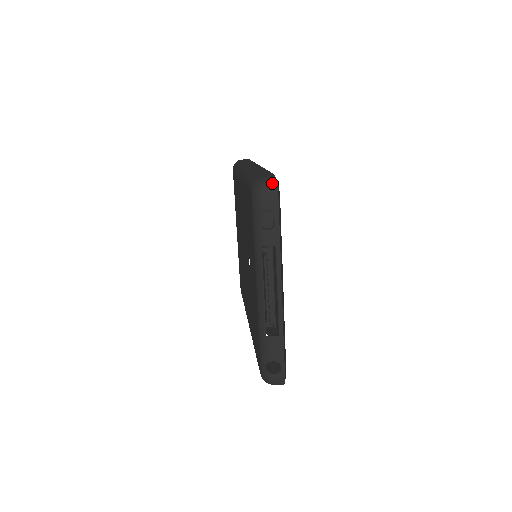
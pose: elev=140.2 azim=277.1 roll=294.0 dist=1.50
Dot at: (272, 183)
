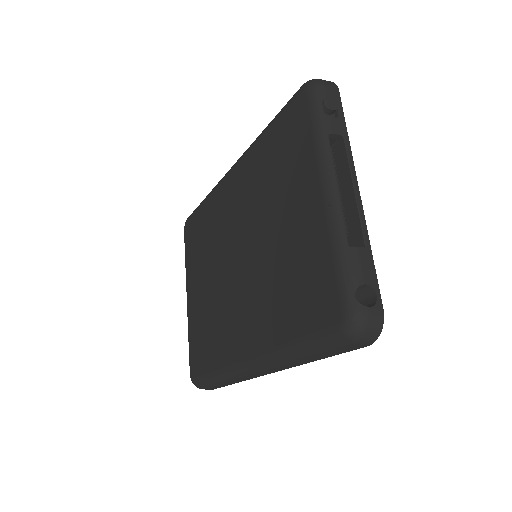
Dot at: occluded
